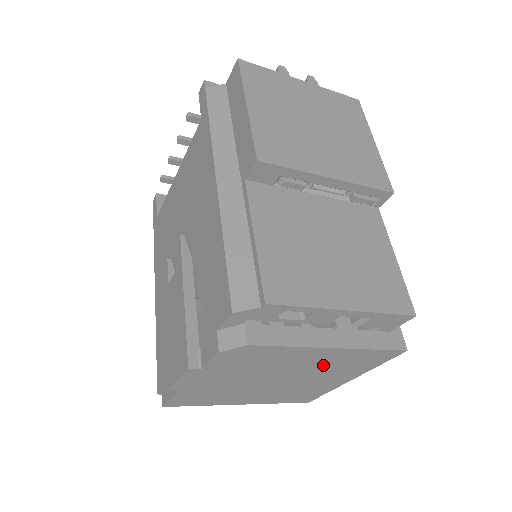
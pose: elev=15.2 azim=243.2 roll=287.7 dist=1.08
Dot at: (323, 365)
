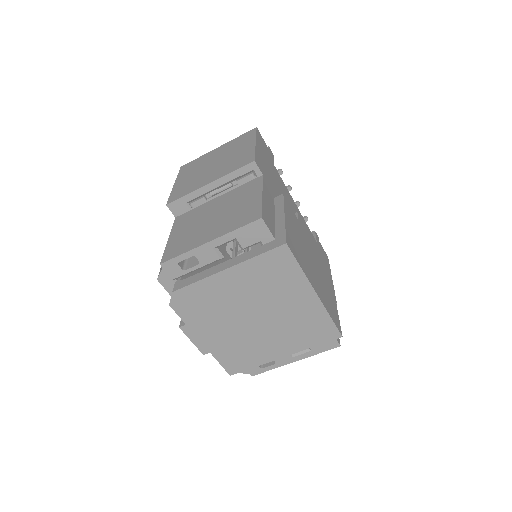
Dot at: (255, 288)
